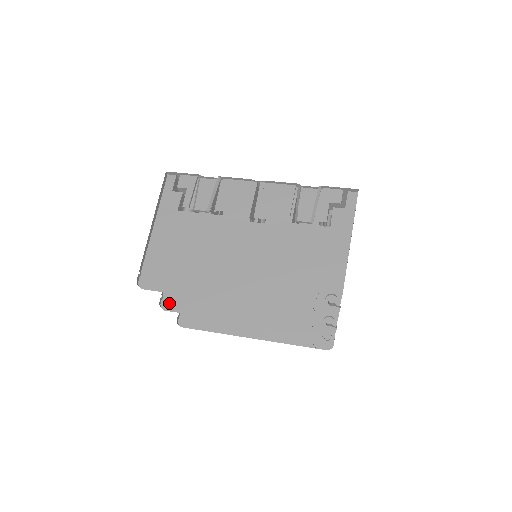
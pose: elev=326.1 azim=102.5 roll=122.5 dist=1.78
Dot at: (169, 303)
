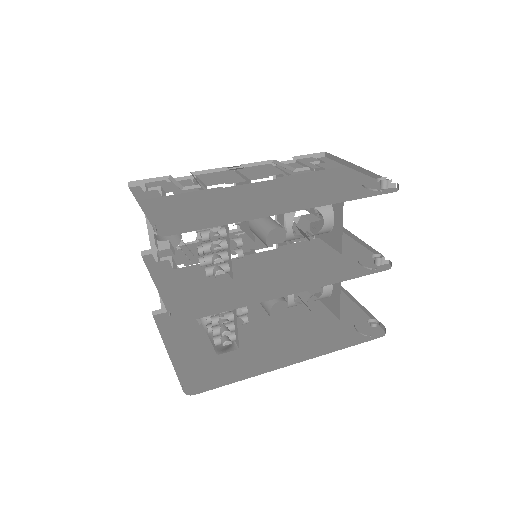
Dot at: (183, 315)
